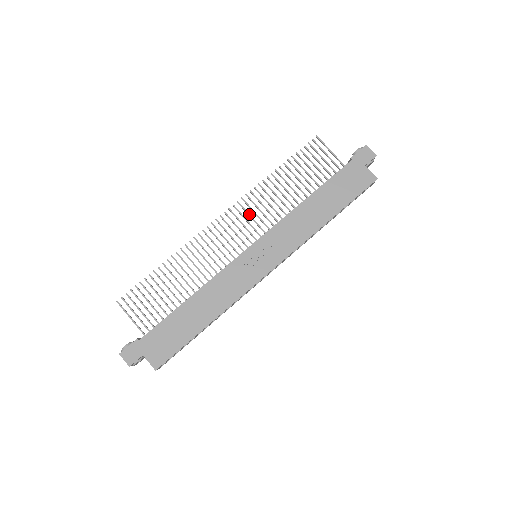
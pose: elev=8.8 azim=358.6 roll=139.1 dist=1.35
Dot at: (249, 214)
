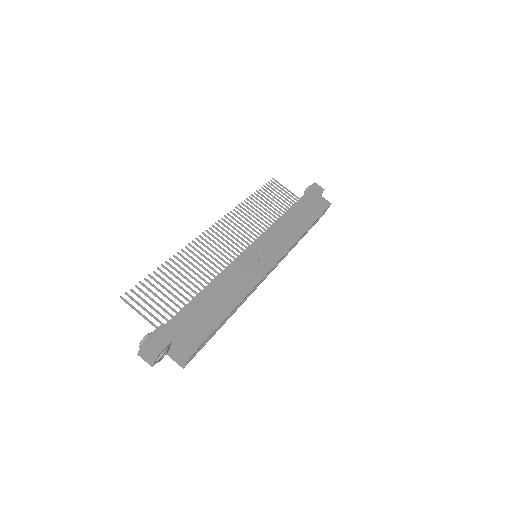
Dot at: occluded
